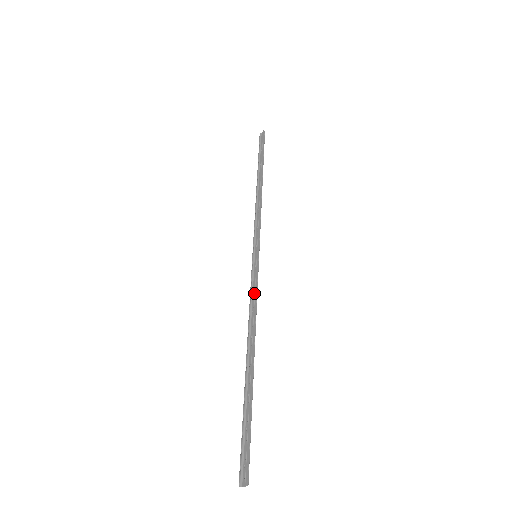
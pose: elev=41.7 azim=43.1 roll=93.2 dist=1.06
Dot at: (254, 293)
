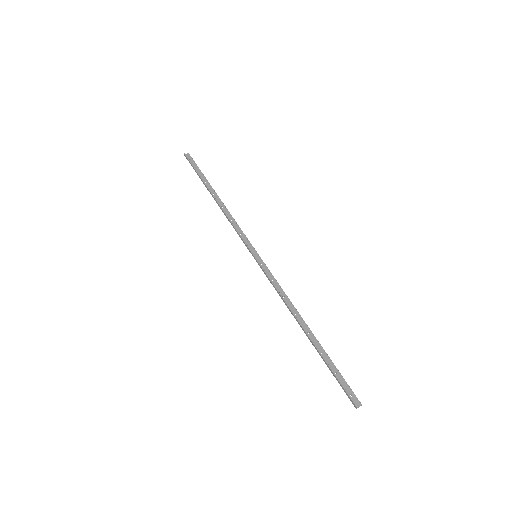
Dot at: (278, 283)
